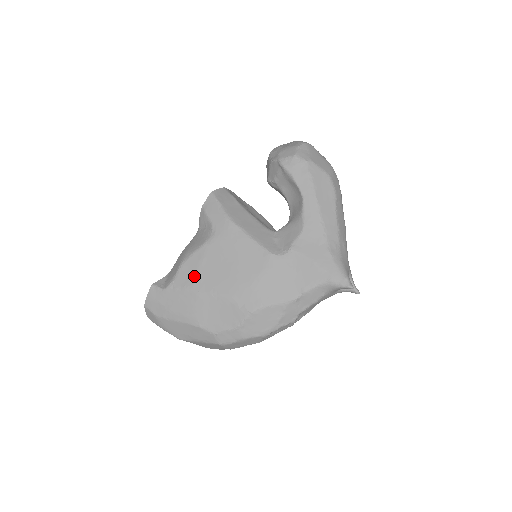
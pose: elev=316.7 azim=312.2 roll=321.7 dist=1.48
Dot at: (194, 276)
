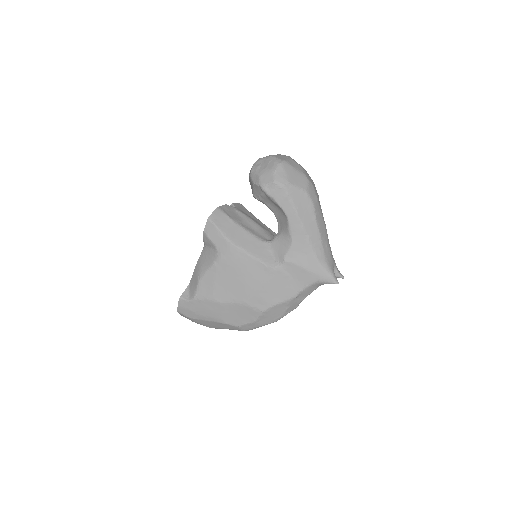
Dot at: (212, 290)
